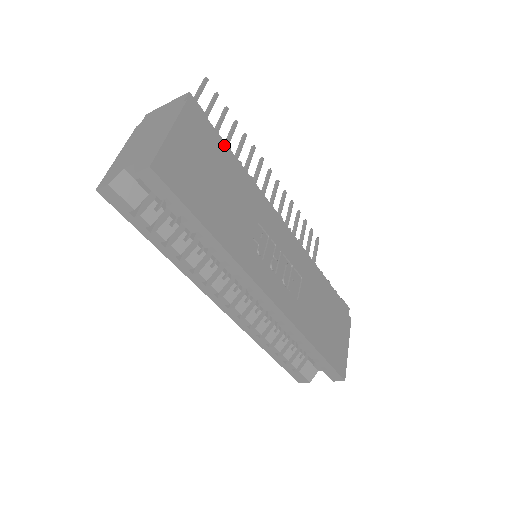
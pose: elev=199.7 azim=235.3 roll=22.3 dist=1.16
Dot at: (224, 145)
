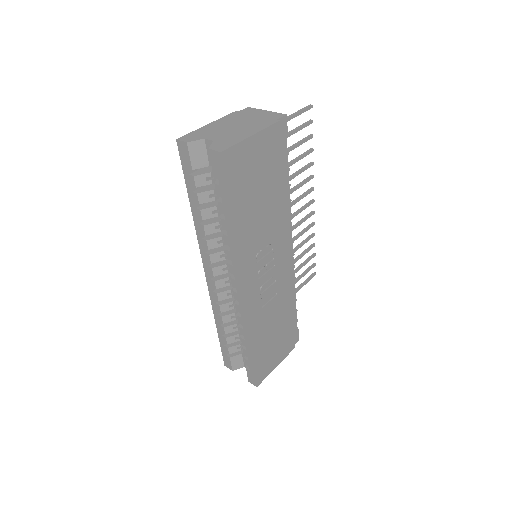
Dot at: (286, 166)
